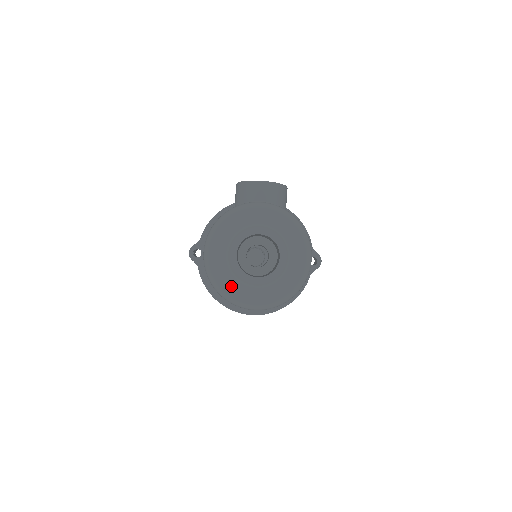
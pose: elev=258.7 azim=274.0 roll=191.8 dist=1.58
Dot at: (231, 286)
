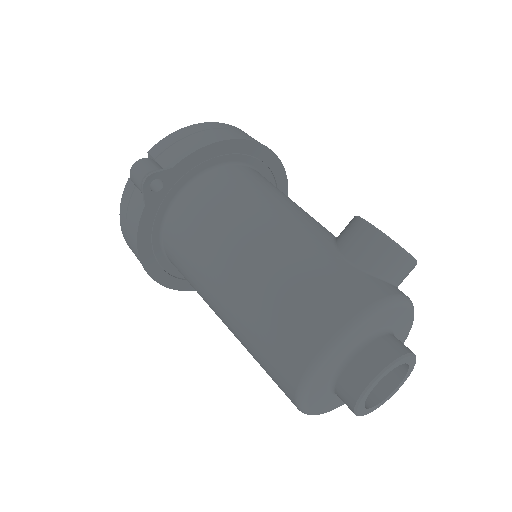
Dot at: (318, 394)
